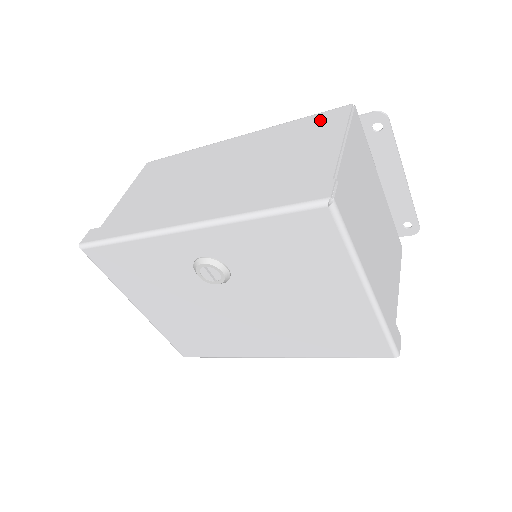
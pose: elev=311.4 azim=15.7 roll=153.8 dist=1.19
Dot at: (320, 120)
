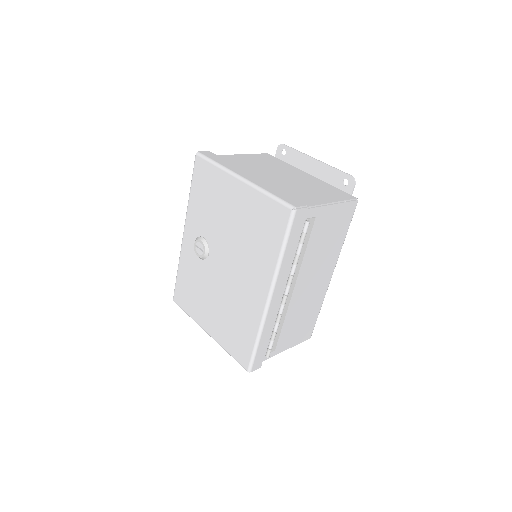
Dot at: occluded
